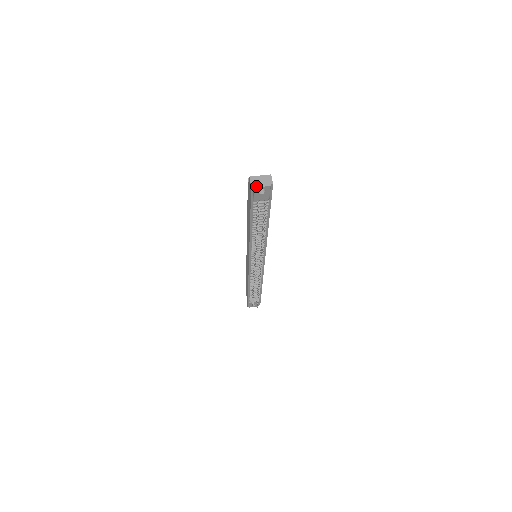
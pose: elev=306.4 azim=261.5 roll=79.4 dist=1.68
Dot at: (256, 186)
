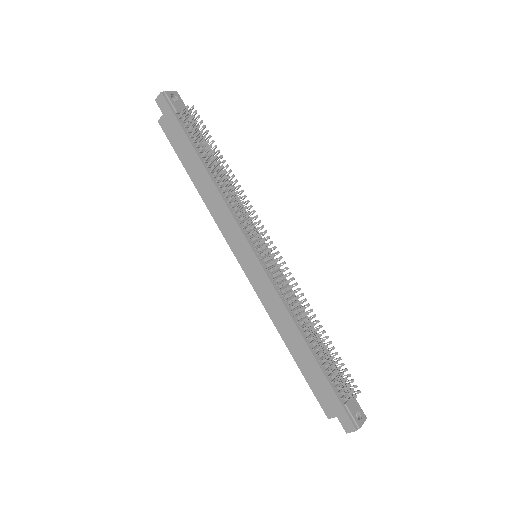
Dot at: (165, 92)
